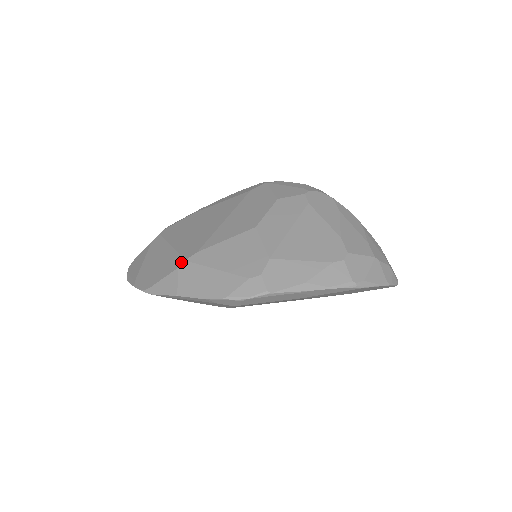
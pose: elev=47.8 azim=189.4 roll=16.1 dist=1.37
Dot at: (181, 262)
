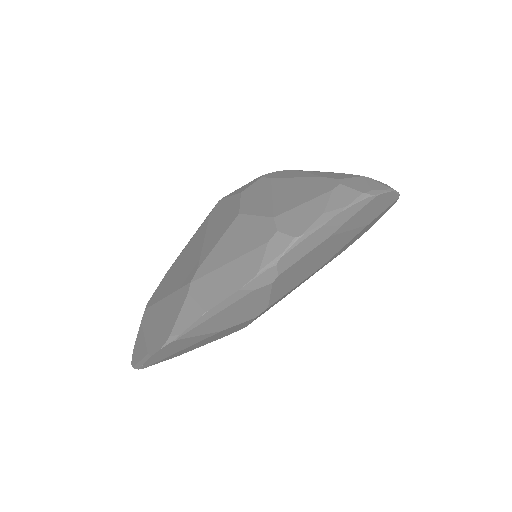
Dot at: (187, 288)
